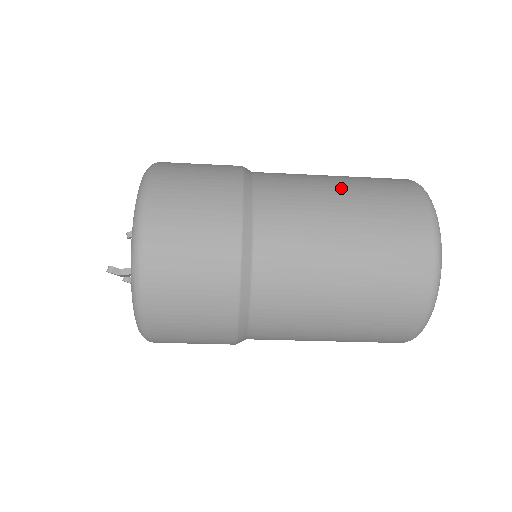
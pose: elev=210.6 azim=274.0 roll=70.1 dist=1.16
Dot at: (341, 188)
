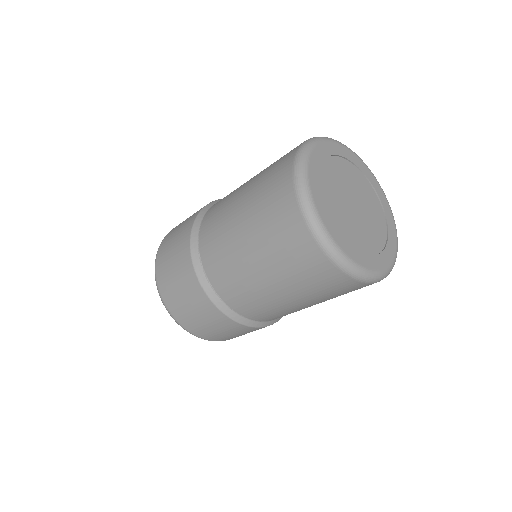
Dot at: (244, 230)
